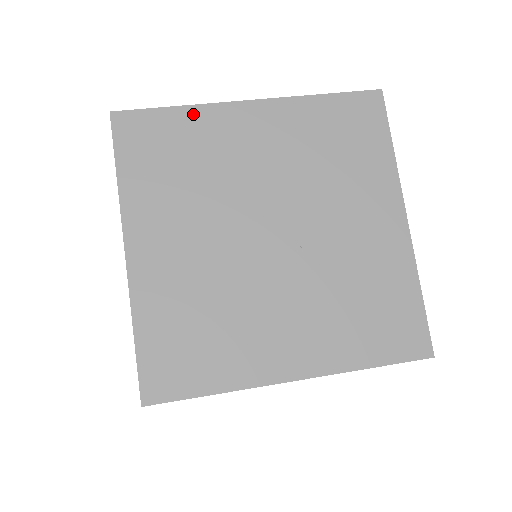
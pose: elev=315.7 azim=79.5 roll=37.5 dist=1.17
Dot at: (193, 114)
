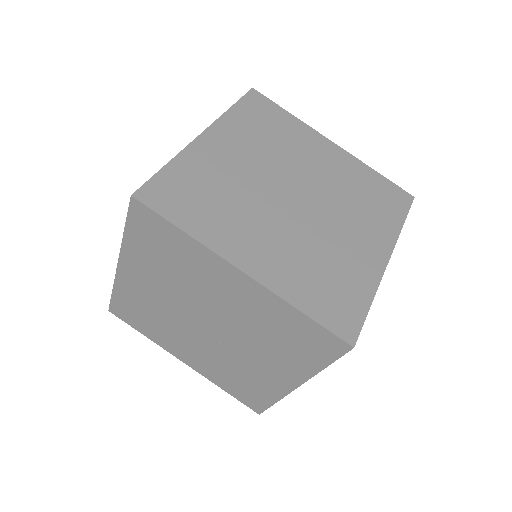
Dot at: (192, 244)
